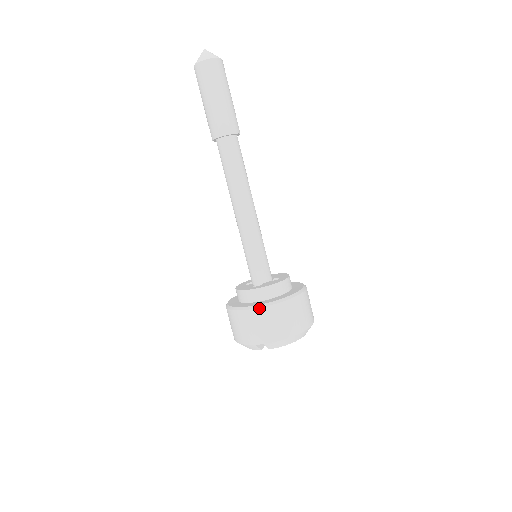
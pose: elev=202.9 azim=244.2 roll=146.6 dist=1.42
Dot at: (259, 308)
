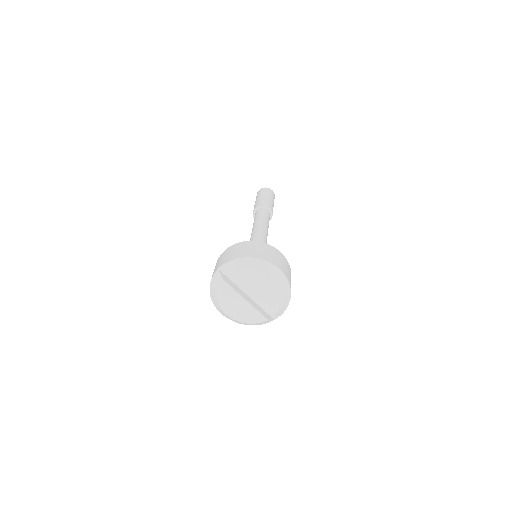
Dot at: (232, 245)
